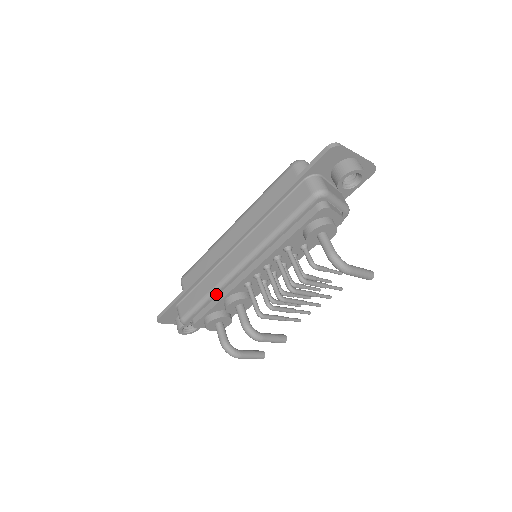
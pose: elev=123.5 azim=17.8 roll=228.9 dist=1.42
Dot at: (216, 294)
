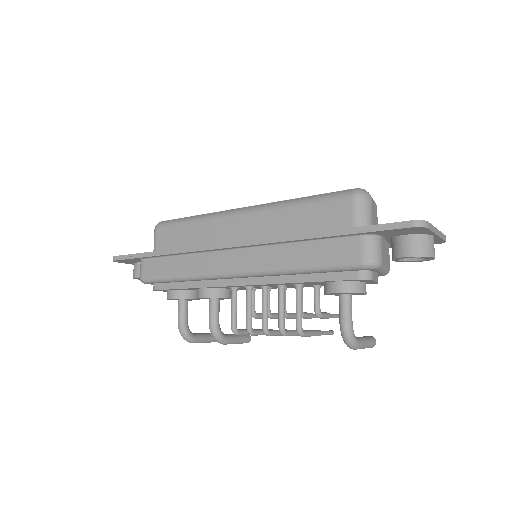
Dot at: (193, 280)
